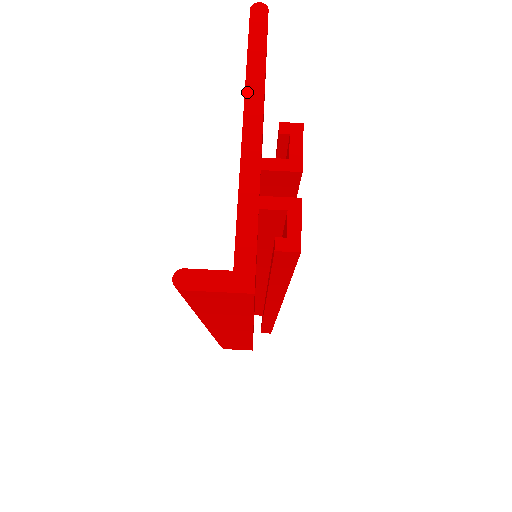
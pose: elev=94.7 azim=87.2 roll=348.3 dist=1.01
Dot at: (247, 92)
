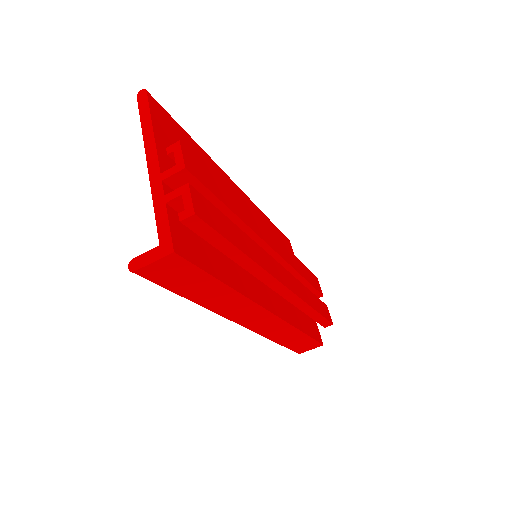
Dot at: (145, 143)
